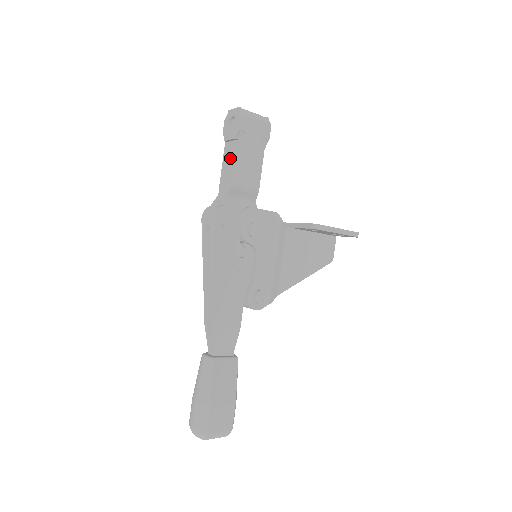
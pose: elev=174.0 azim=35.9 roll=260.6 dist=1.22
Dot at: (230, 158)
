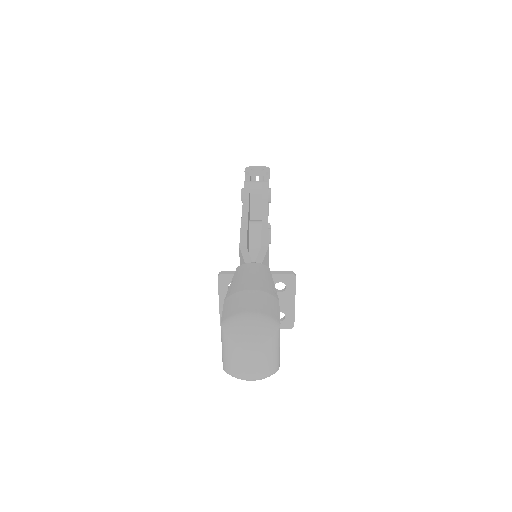
Dot at: occluded
